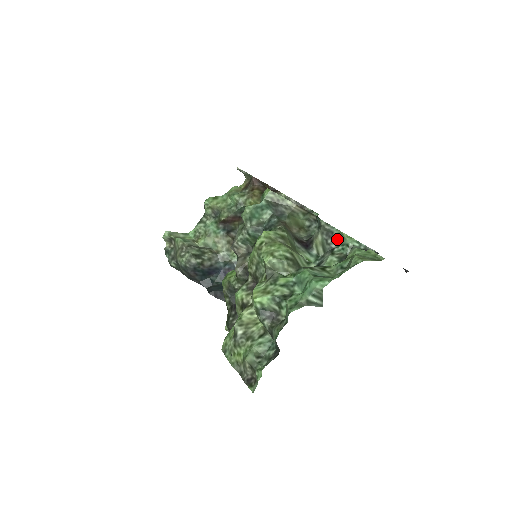
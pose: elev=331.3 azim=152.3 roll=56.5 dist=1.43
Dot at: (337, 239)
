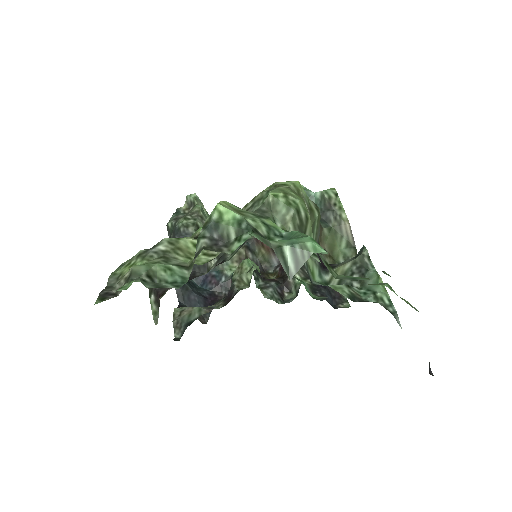
Dot at: occluded
